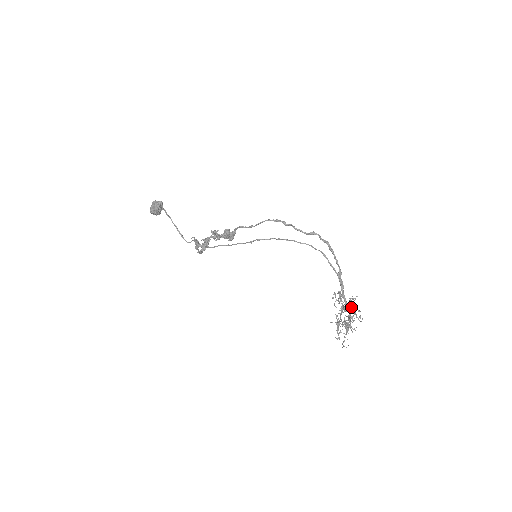
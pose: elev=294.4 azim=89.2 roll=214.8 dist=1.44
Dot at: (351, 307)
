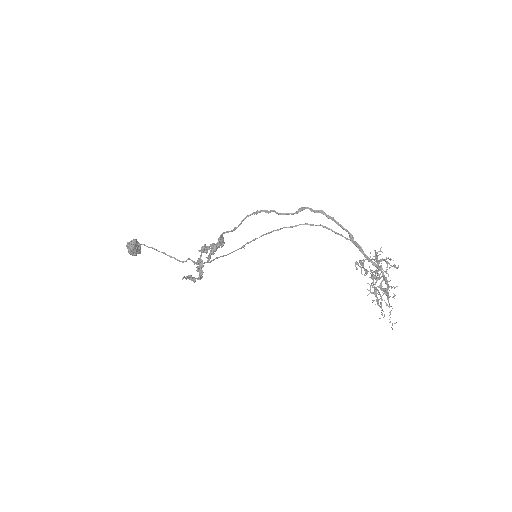
Dot at: (380, 269)
